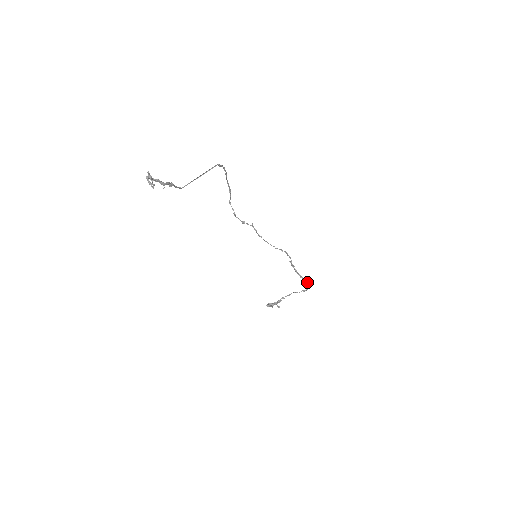
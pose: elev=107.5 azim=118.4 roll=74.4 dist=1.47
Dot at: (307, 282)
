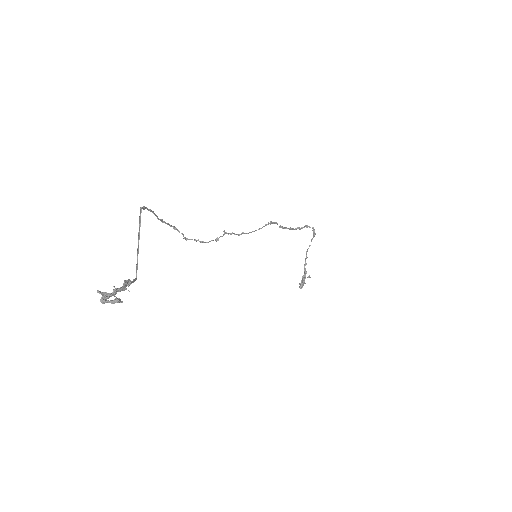
Dot at: occluded
